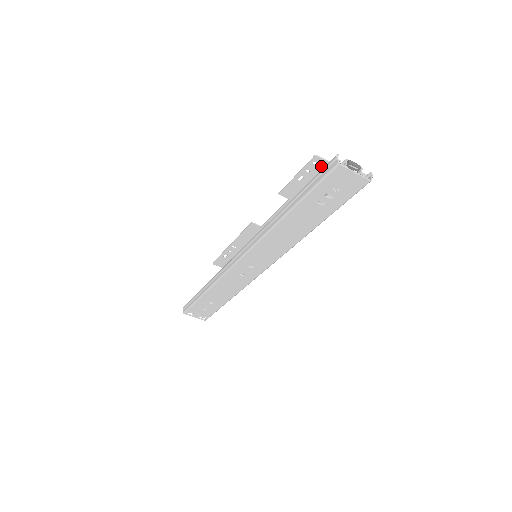
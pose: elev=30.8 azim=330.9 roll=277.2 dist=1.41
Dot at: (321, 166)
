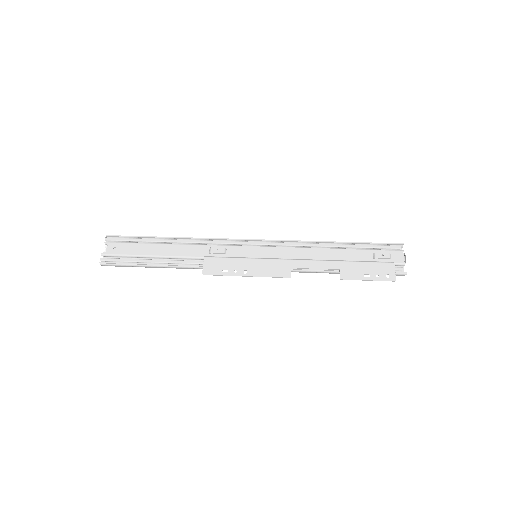
Dot at: (388, 272)
